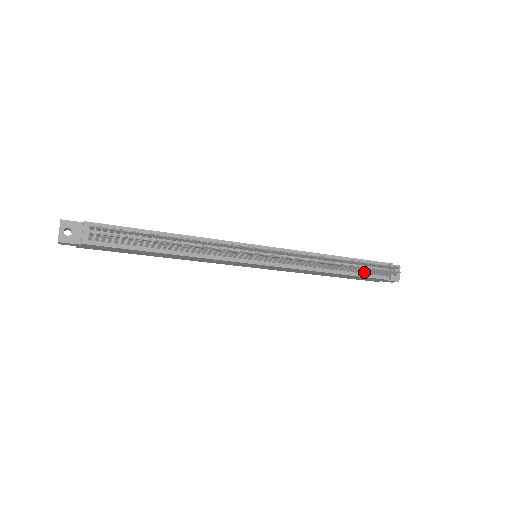
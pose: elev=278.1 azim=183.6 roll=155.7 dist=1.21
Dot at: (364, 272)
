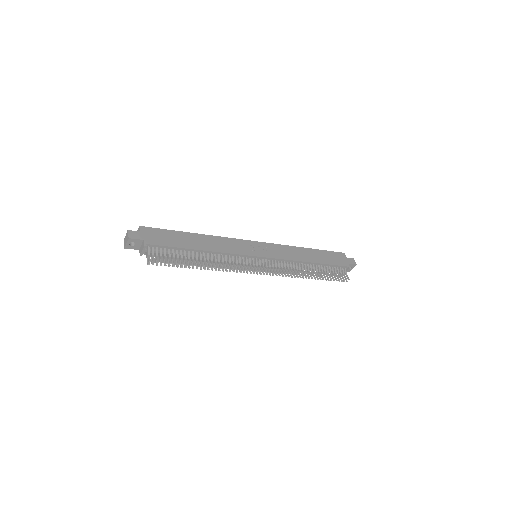
Dot at: (326, 271)
